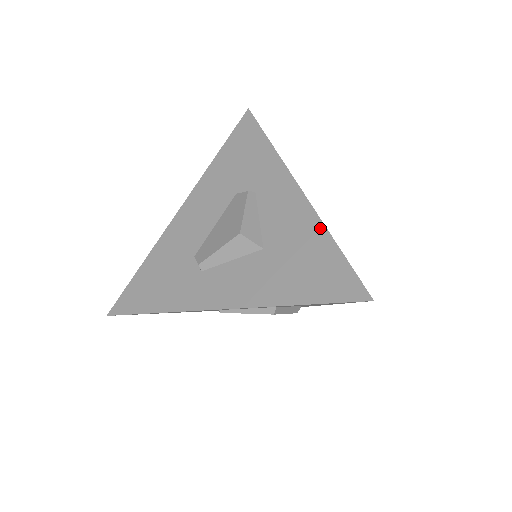
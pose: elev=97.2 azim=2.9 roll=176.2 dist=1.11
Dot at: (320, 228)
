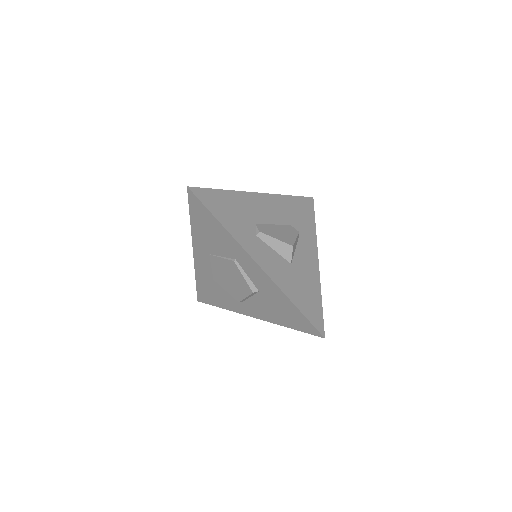
Dot at: (319, 286)
